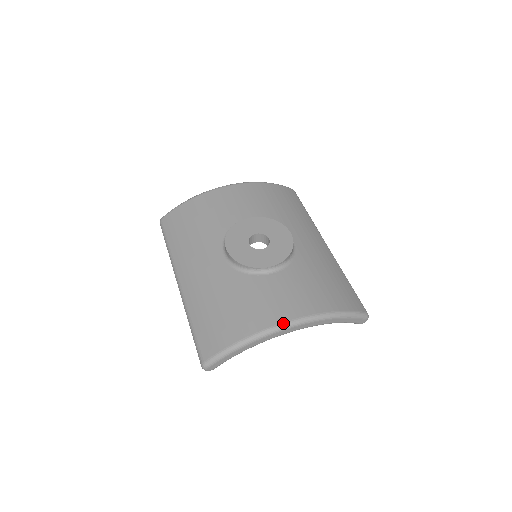
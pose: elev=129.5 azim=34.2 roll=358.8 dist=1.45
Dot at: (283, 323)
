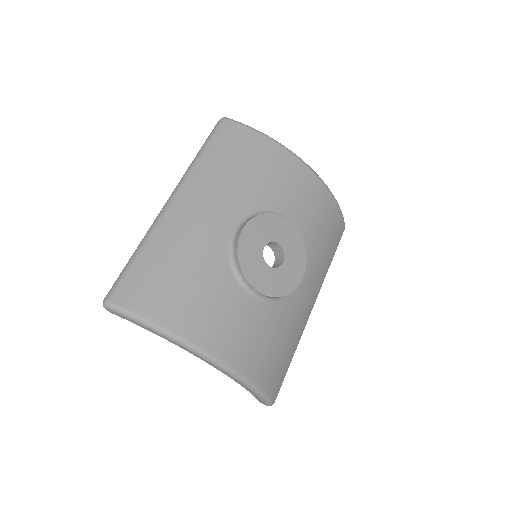
Dot at: (209, 353)
